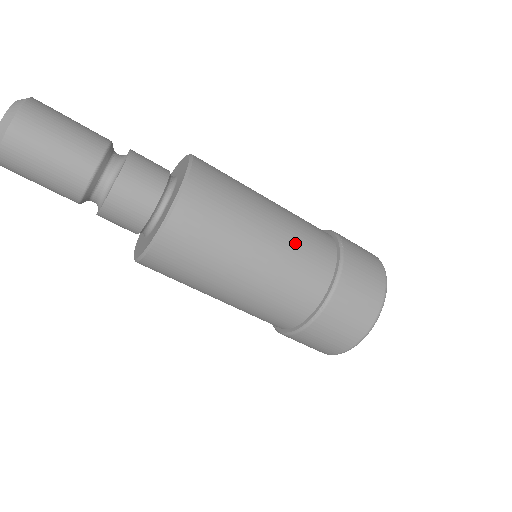
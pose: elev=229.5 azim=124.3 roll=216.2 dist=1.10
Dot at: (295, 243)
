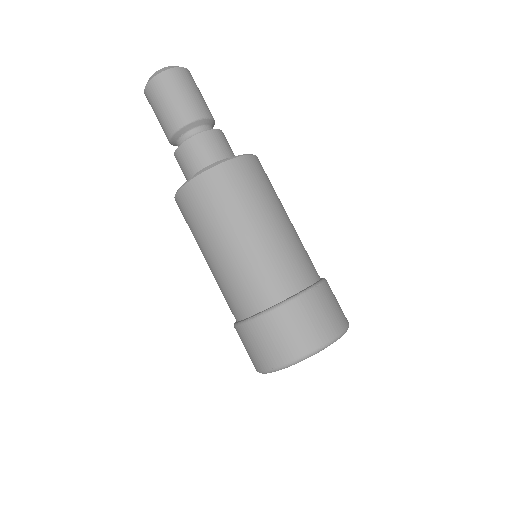
Dot at: (273, 254)
